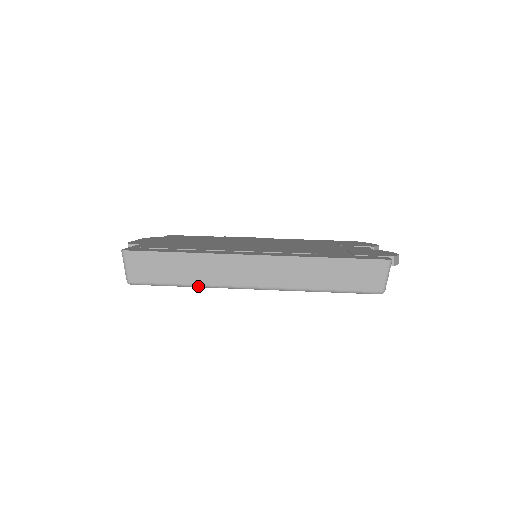
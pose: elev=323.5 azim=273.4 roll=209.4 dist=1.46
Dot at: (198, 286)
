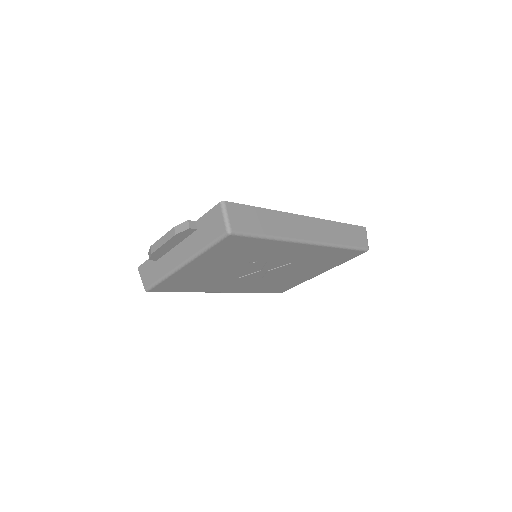
Dot at: (278, 238)
